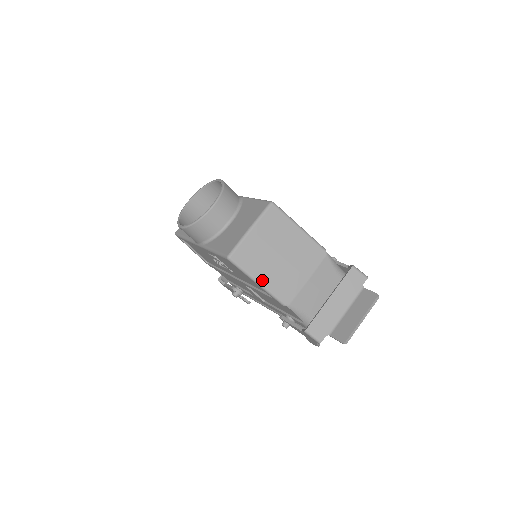
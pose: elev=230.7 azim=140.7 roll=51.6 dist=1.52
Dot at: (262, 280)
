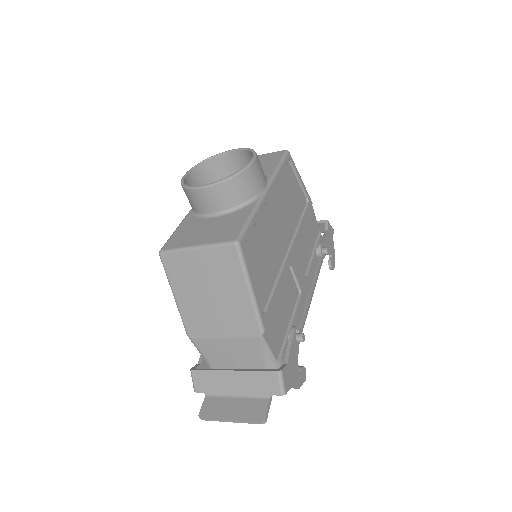
Dot at: (179, 298)
